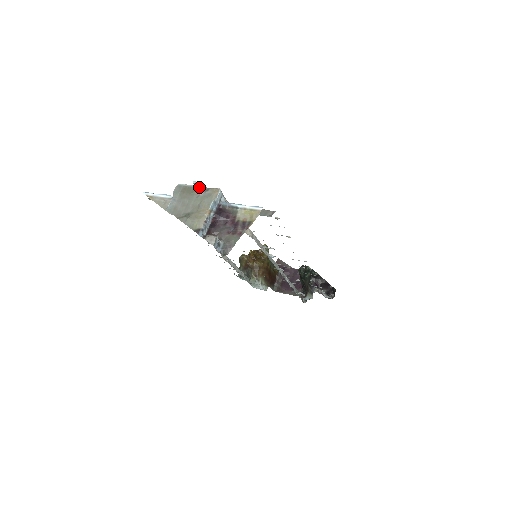
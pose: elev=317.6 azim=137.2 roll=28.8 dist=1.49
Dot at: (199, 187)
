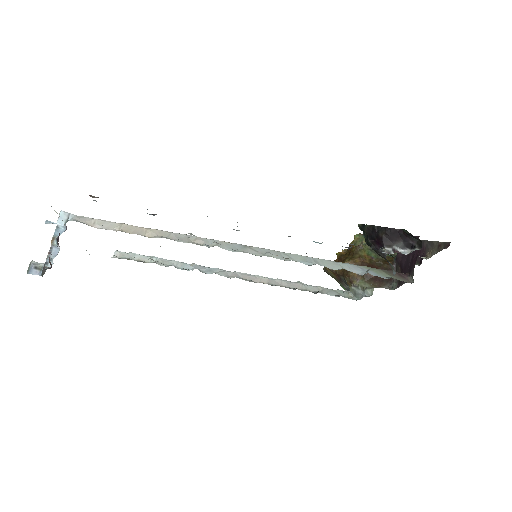
Dot at: occluded
